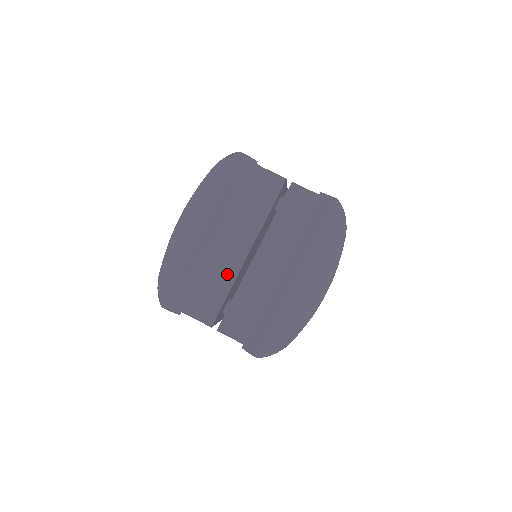
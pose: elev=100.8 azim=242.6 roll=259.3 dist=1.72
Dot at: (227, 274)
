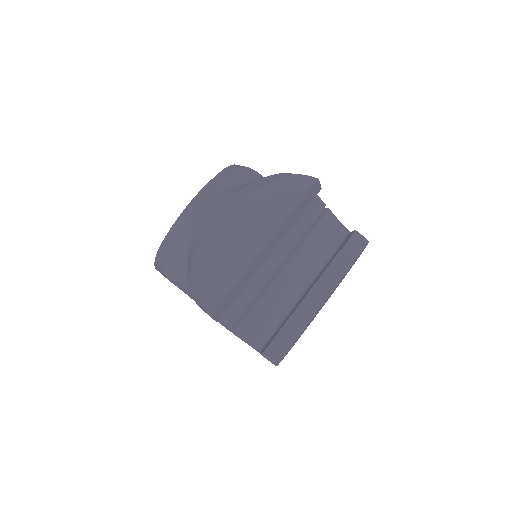
Dot at: (256, 282)
